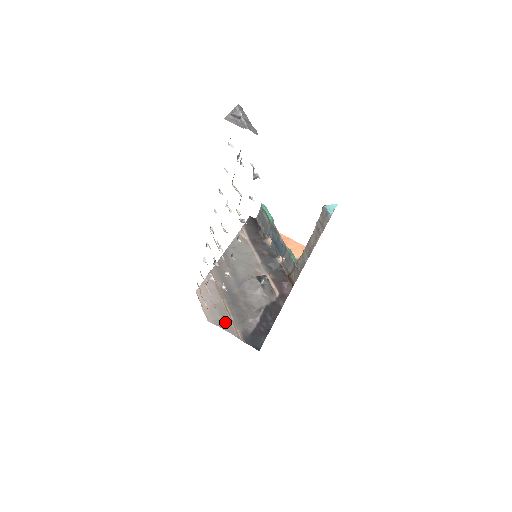
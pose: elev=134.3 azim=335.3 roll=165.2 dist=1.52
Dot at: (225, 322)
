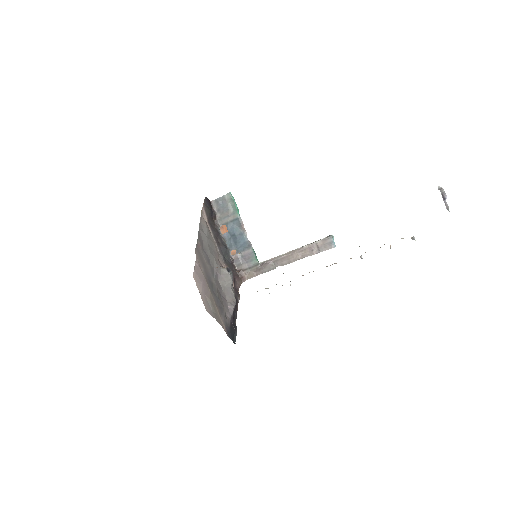
Dot at: (216, 314)
